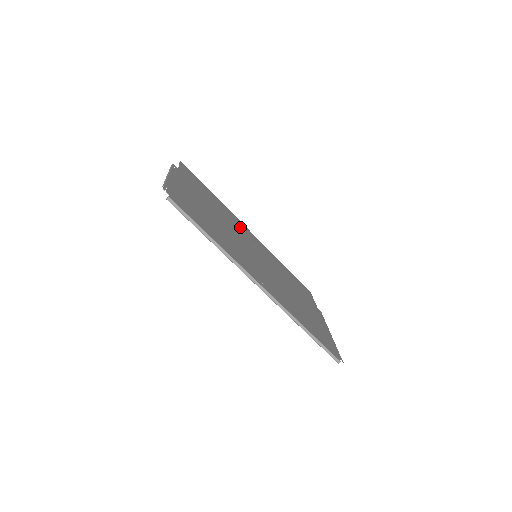
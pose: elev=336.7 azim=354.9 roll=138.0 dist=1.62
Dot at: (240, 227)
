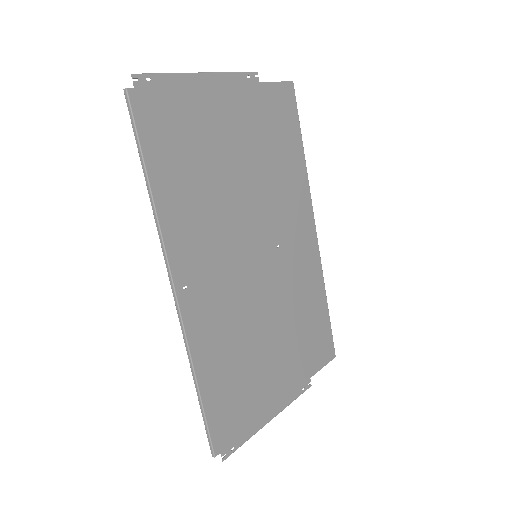
Dot at: (293, 211)
